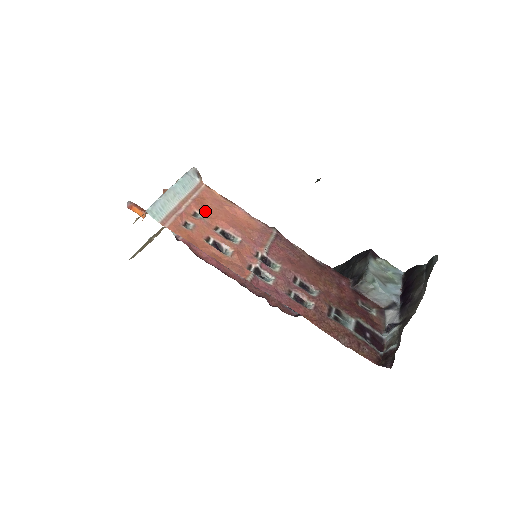
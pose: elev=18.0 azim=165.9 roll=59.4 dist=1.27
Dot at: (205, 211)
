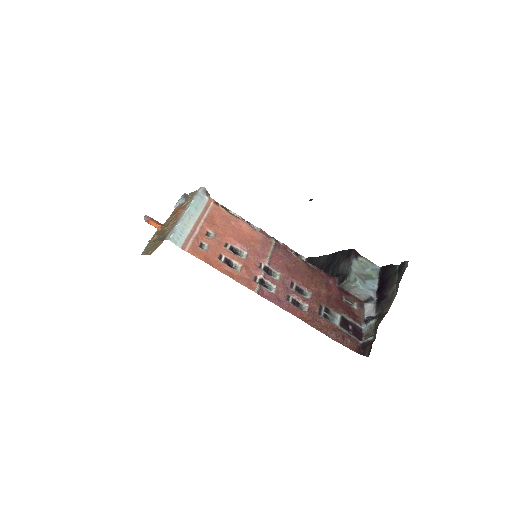
Dot at: (216, 230)
